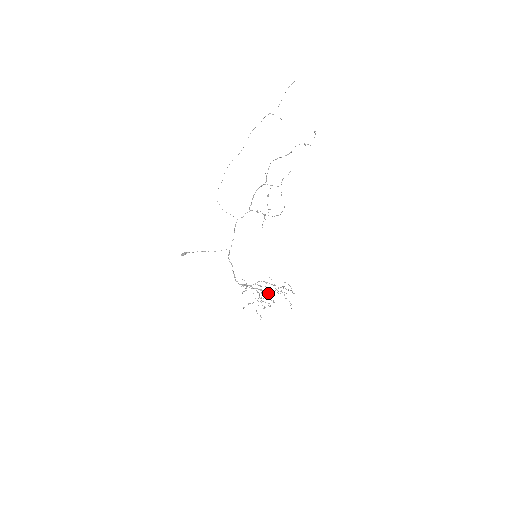
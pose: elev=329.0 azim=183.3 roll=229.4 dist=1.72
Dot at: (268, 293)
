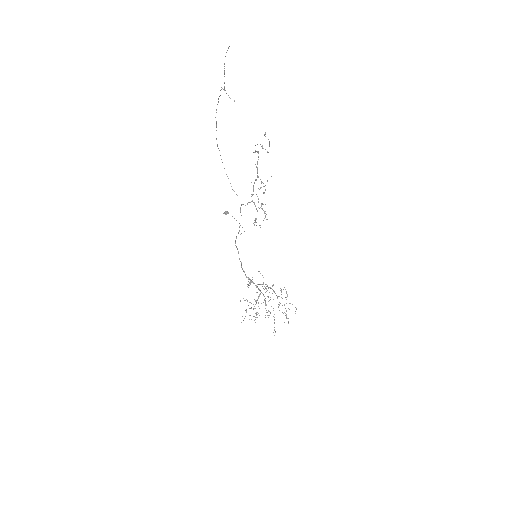
Dot at: (265, 303)
